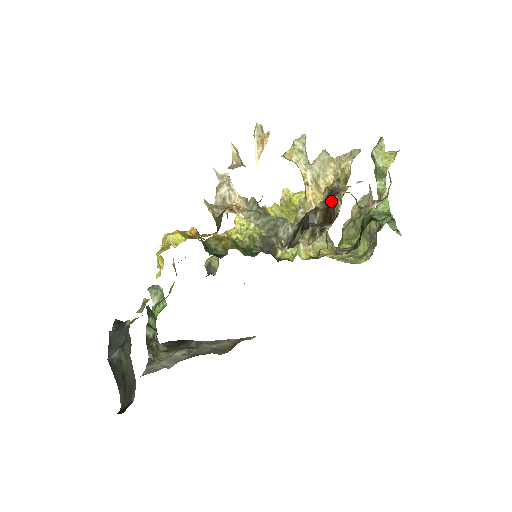
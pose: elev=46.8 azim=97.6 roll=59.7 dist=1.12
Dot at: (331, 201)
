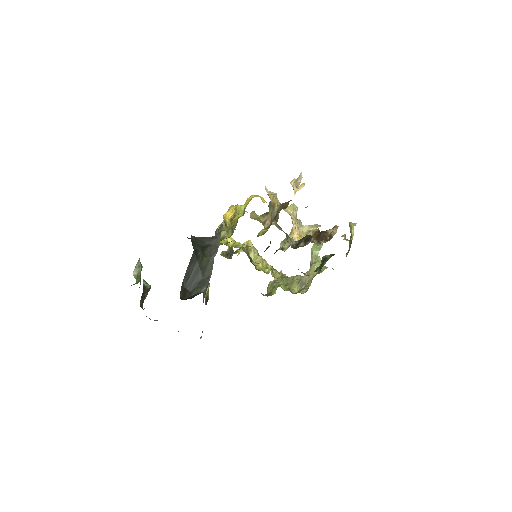
Dot at: (324, 232)
